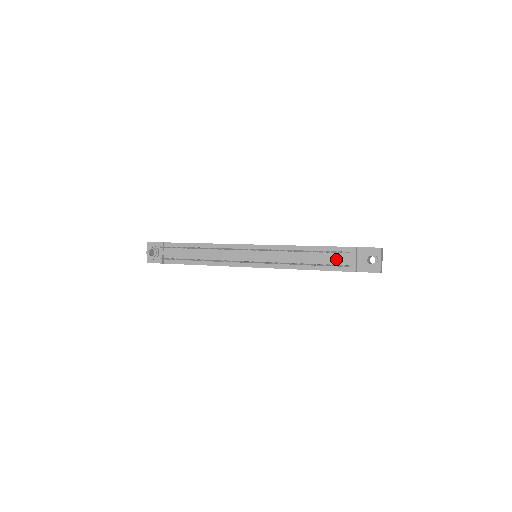
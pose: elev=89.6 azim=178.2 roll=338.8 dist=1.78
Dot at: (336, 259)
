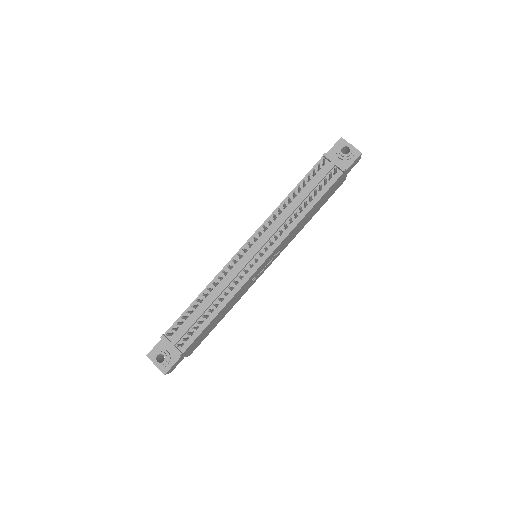
Dot at: (321, 176)
